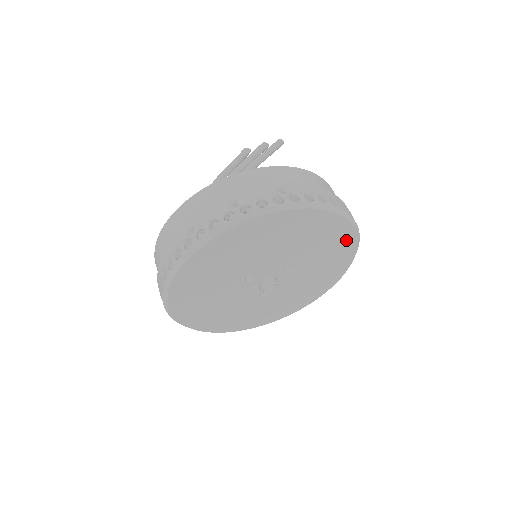
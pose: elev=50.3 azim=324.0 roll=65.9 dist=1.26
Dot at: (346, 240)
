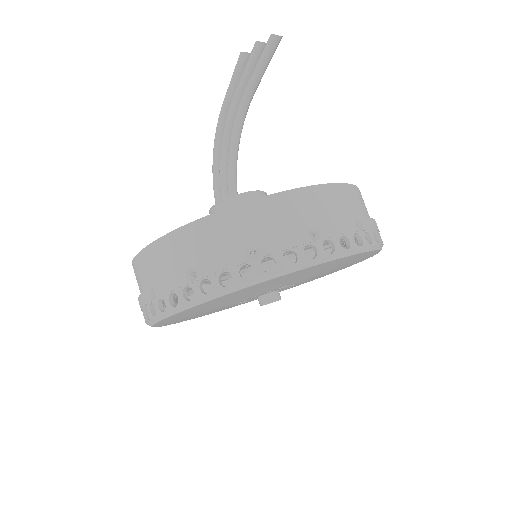
Dot at: (334, 262)
